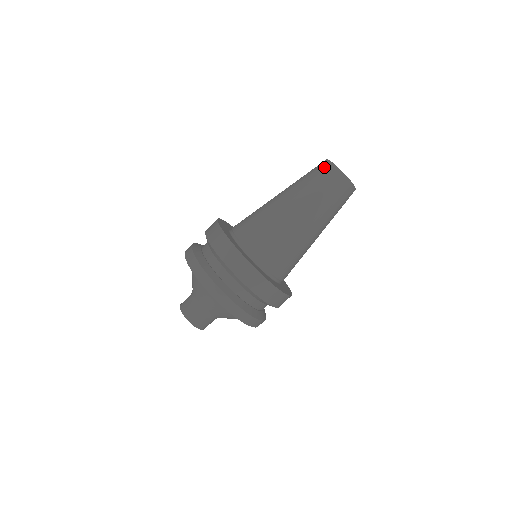
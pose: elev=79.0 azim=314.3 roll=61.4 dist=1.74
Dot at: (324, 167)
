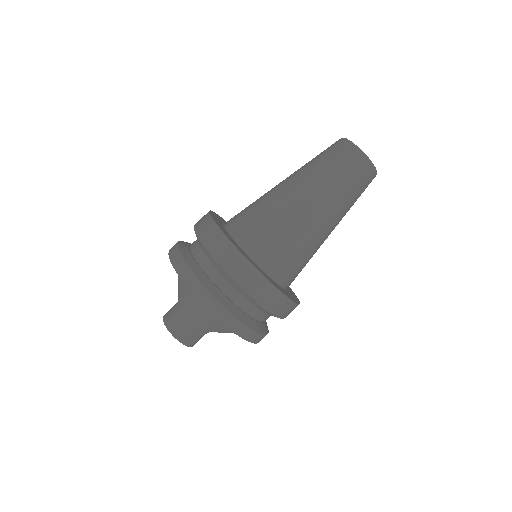
Dot at: (341, 147)
